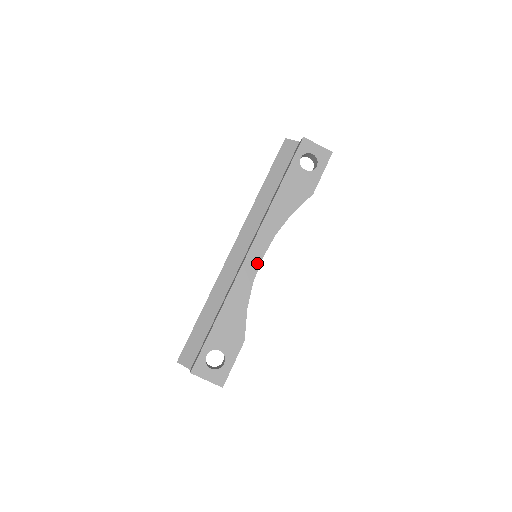
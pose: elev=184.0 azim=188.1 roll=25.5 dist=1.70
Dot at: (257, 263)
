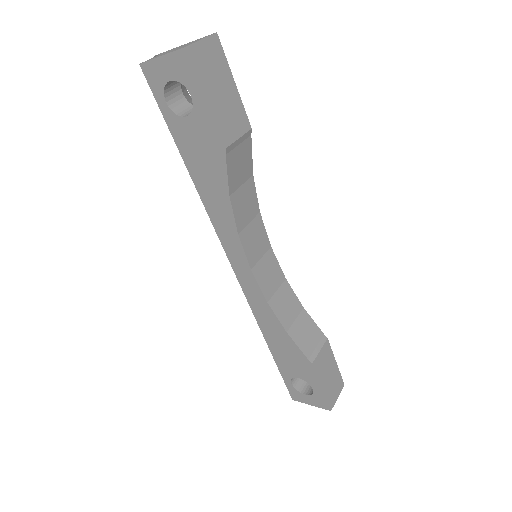
Dot at: (251, 279)
